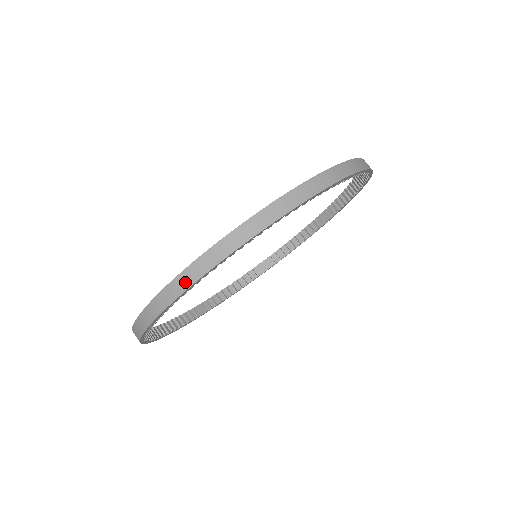
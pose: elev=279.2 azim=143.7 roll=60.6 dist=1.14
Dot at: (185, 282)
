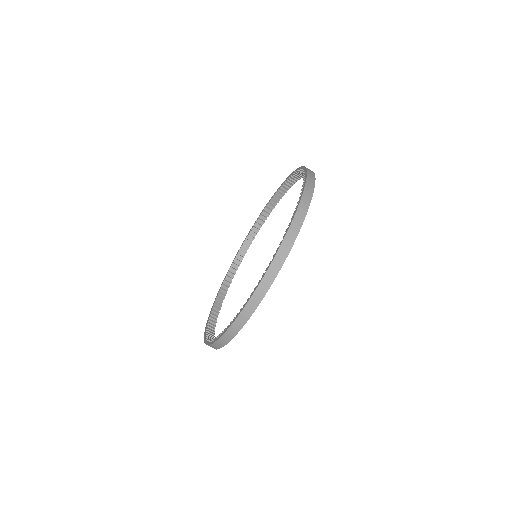
Dot at: (215, 347)
